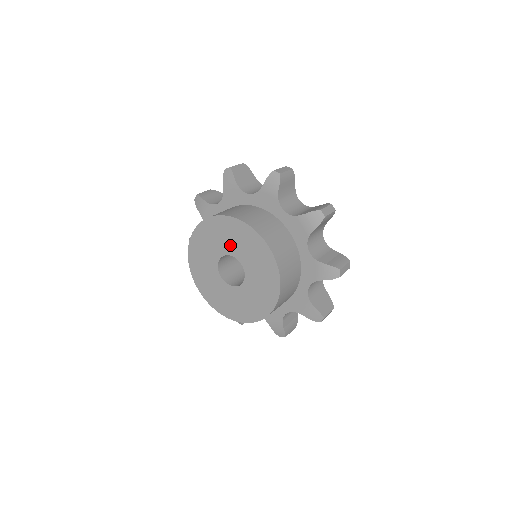
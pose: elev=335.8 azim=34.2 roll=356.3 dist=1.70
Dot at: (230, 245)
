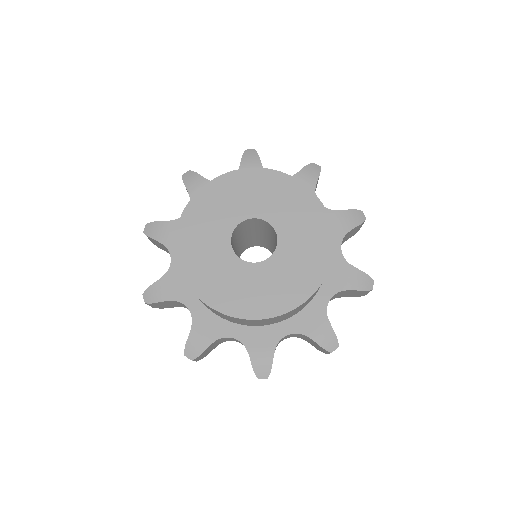
Dot at: (266, 205)
